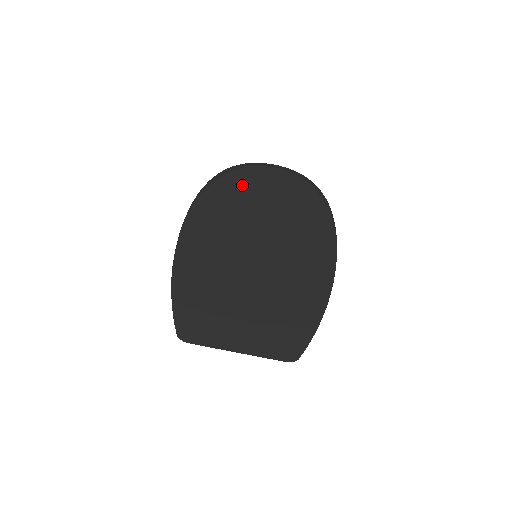
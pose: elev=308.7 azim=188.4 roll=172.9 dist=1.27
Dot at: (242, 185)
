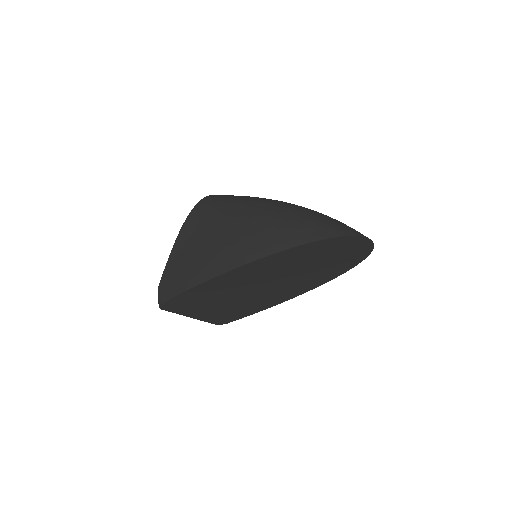
Dot at: (349, 242)
